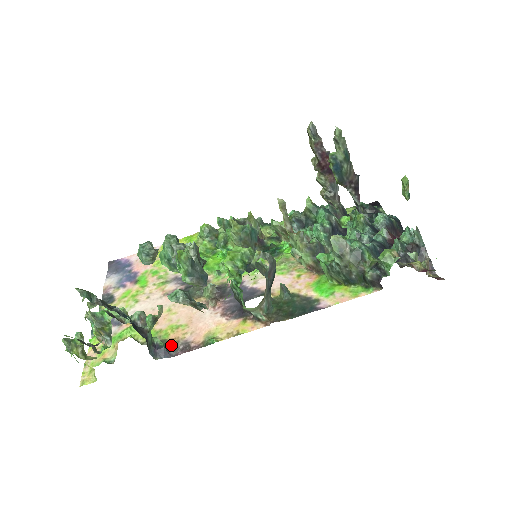
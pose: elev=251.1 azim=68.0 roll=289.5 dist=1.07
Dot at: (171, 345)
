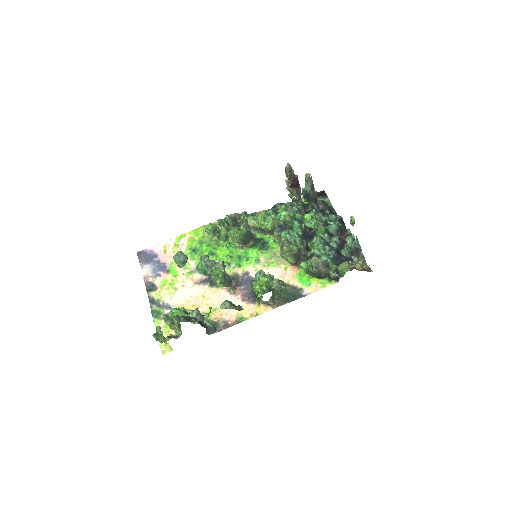
Dot at: (216, 324)
